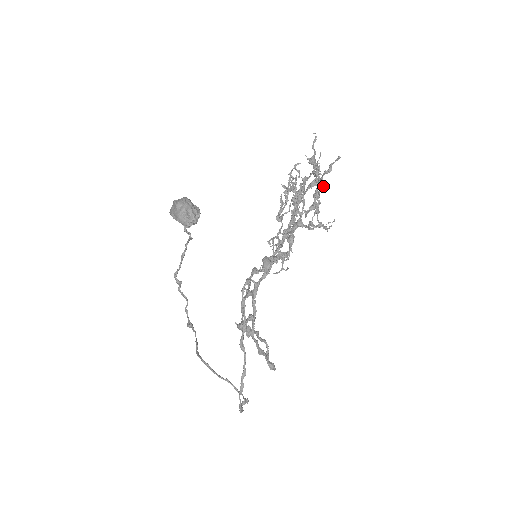
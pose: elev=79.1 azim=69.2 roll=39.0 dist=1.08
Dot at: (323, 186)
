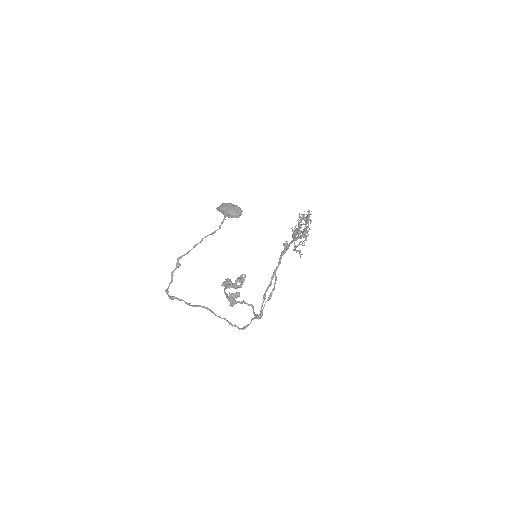
Dot at: occluded
